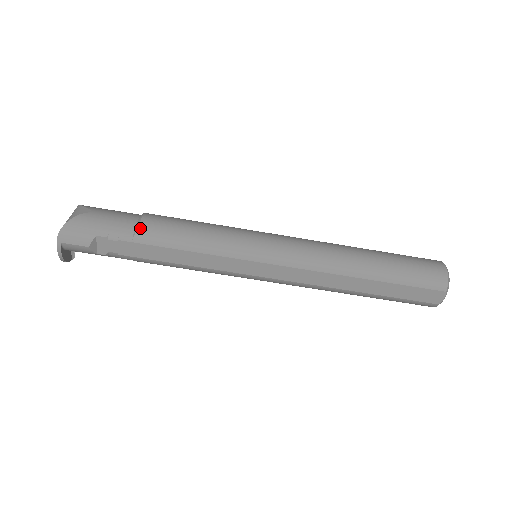
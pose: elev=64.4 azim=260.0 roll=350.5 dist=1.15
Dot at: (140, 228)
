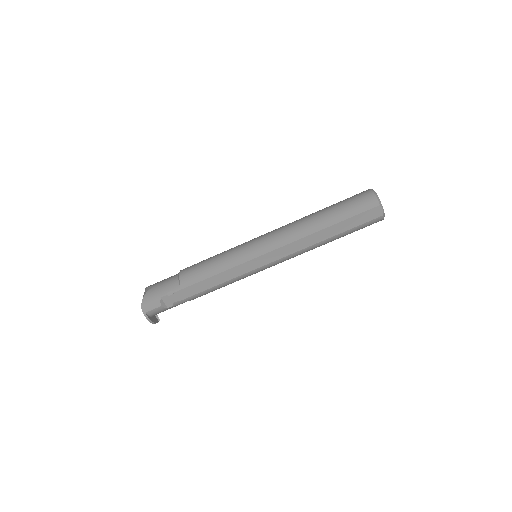
Dot at: (181, 279)
